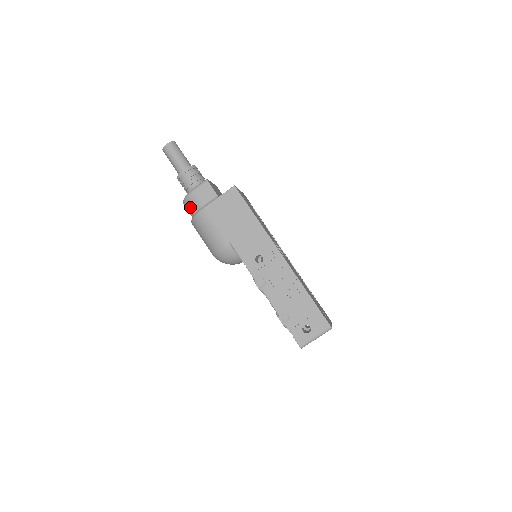
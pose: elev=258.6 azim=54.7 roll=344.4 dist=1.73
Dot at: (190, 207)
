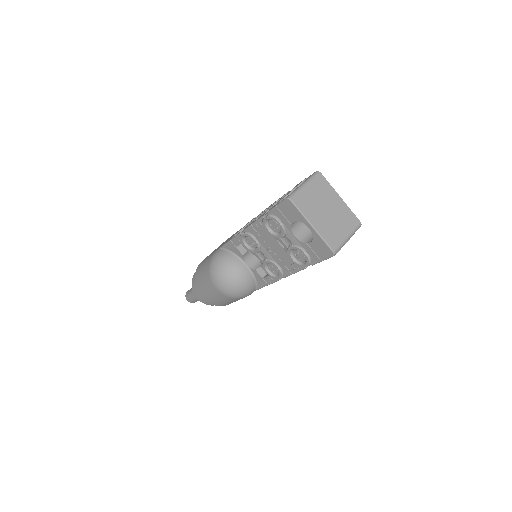
Dot at: (194, 281)
